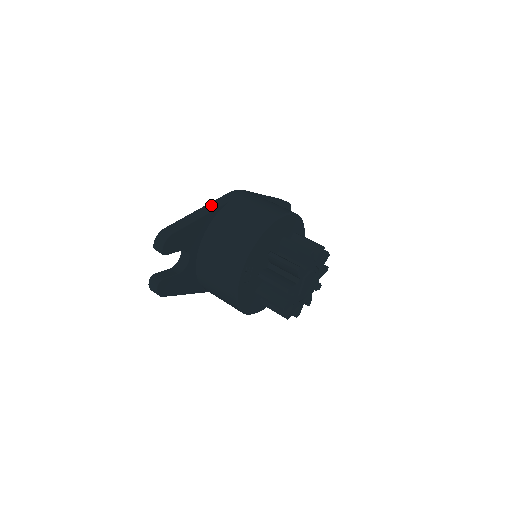
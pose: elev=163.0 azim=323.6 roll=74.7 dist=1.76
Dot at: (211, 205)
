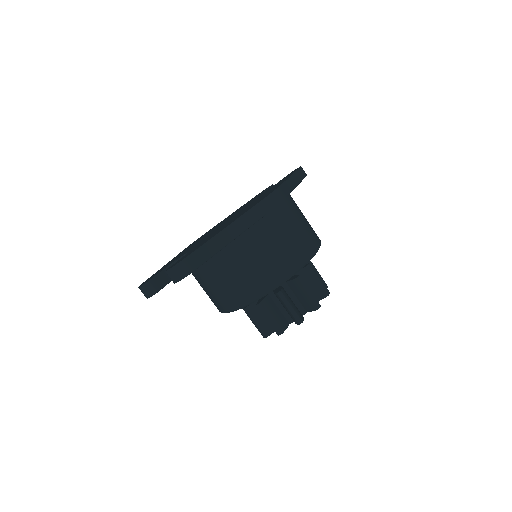
Dot at: (243, 220)
